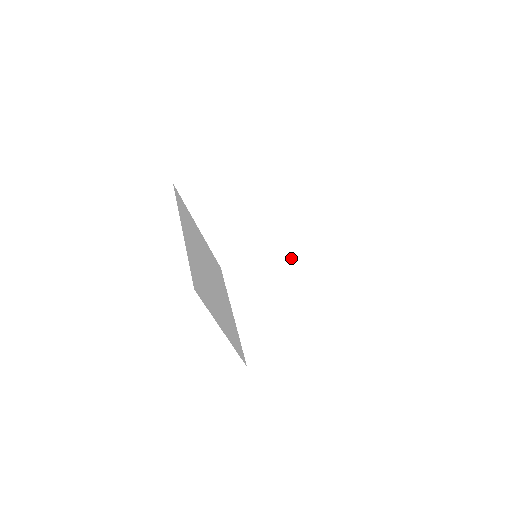
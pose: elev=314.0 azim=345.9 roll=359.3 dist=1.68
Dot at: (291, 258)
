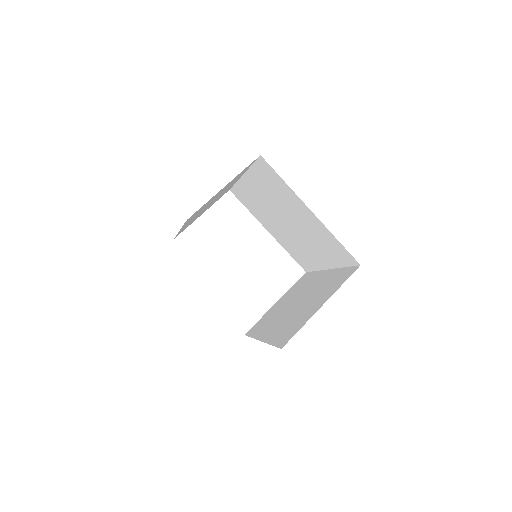
Dot at: (302, 286)
